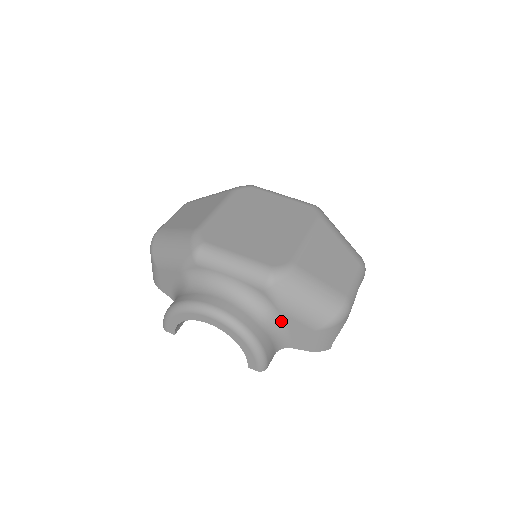
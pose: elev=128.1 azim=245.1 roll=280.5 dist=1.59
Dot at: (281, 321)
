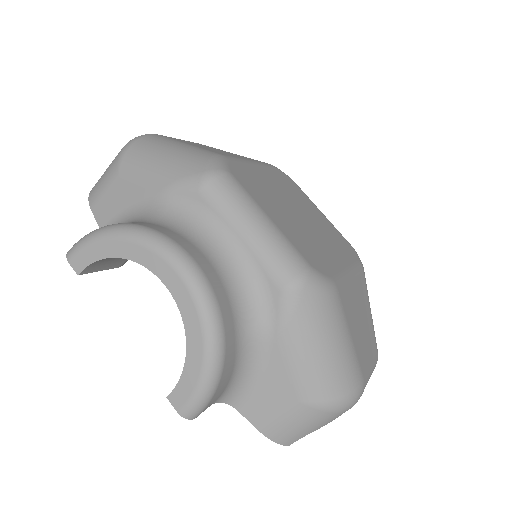
Dot at: (264, 356)
